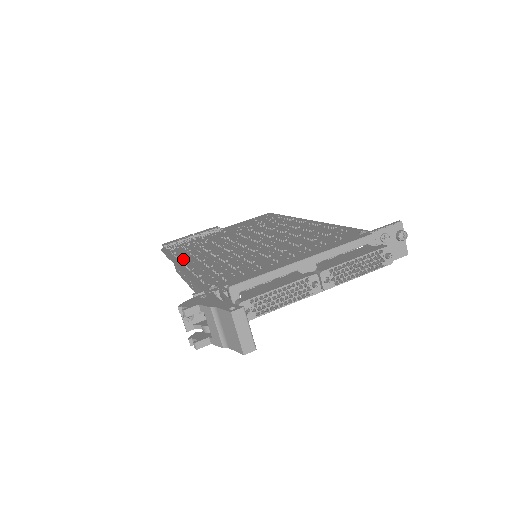
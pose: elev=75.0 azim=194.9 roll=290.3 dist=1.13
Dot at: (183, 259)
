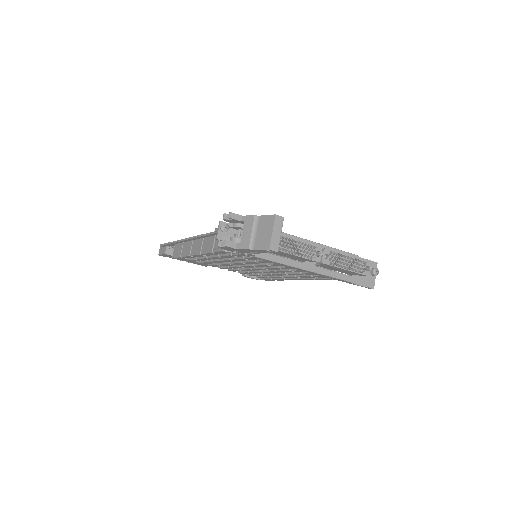
Dot at: occluded
